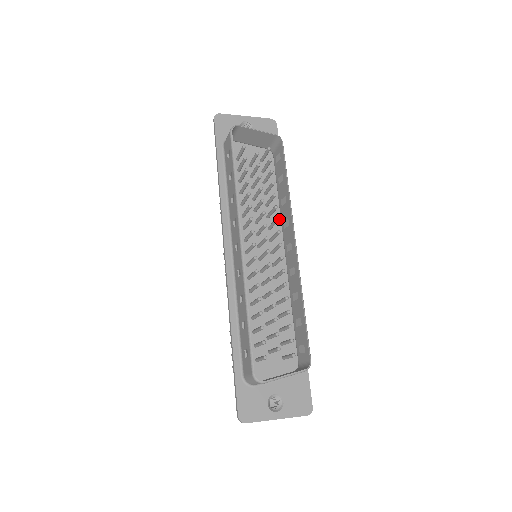
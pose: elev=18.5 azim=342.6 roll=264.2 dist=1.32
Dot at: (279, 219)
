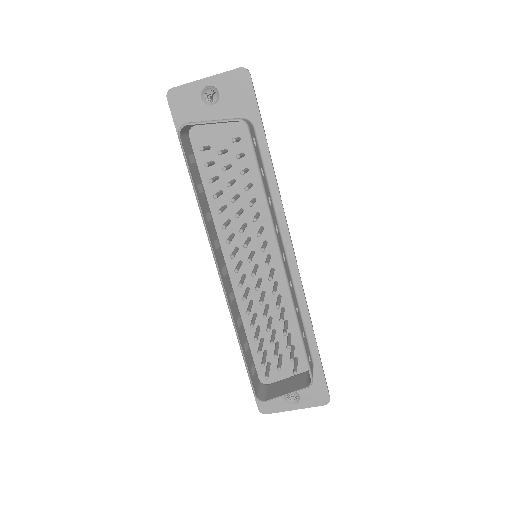
Dot at: occluded
